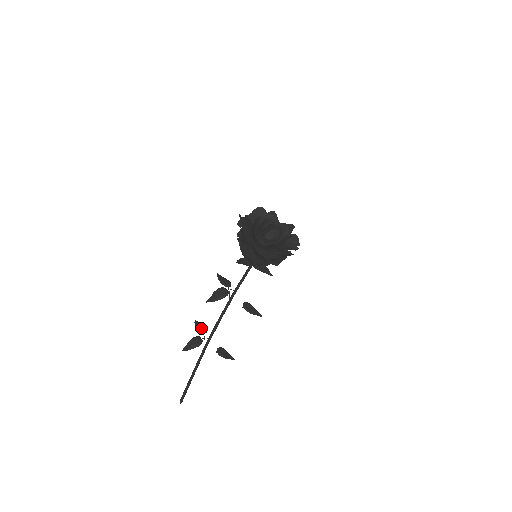
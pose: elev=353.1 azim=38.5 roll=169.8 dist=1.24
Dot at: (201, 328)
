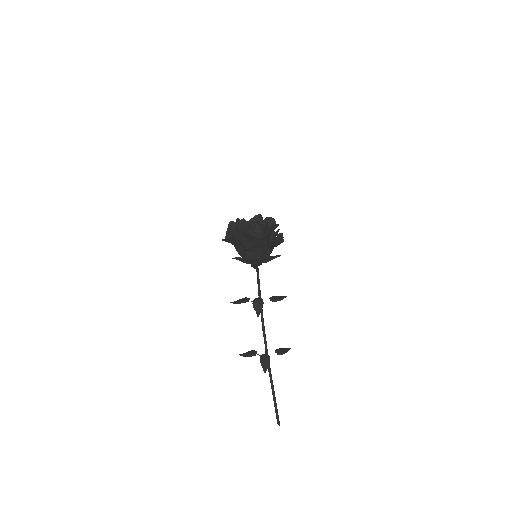
Dot at: (251, 353)
